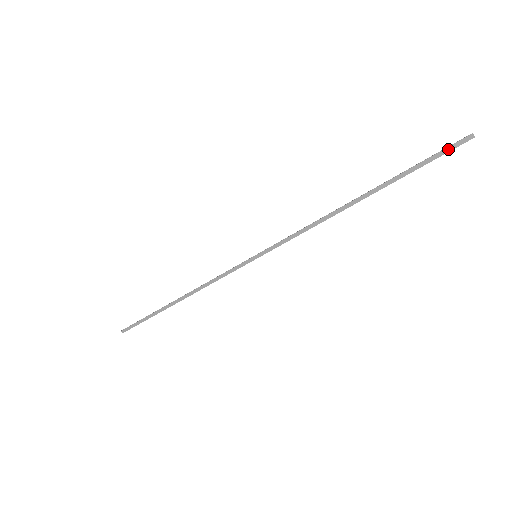
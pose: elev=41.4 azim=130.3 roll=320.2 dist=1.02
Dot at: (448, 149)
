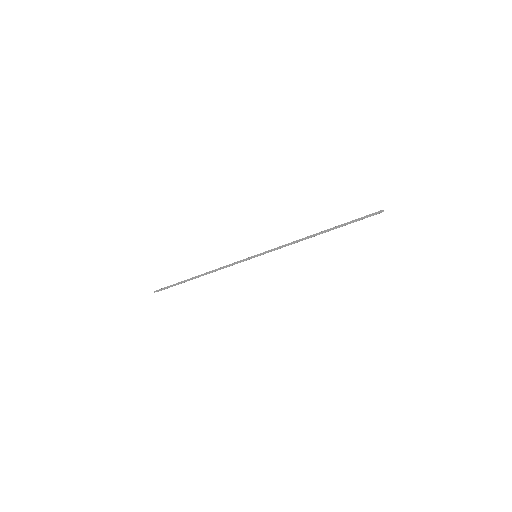
Dot at: (370, 215)
